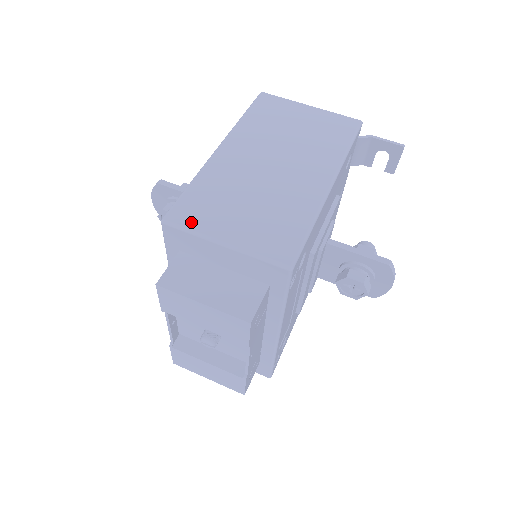
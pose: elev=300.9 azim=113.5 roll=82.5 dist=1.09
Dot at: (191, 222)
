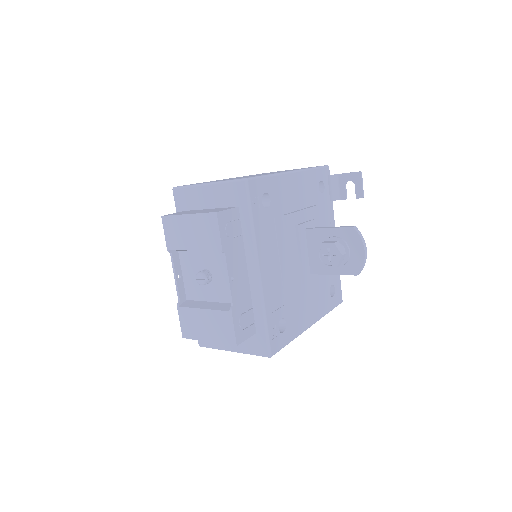
Dot at: occluded
